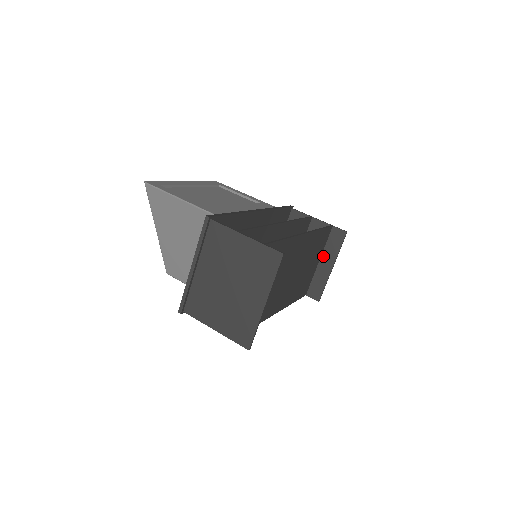
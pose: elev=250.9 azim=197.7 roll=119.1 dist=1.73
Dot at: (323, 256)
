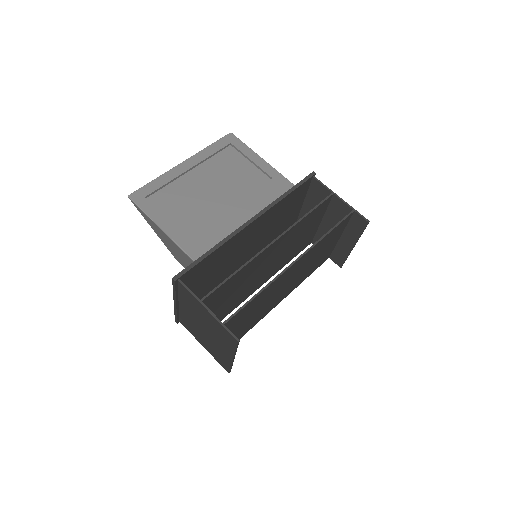
Dot at: (344, 233)
